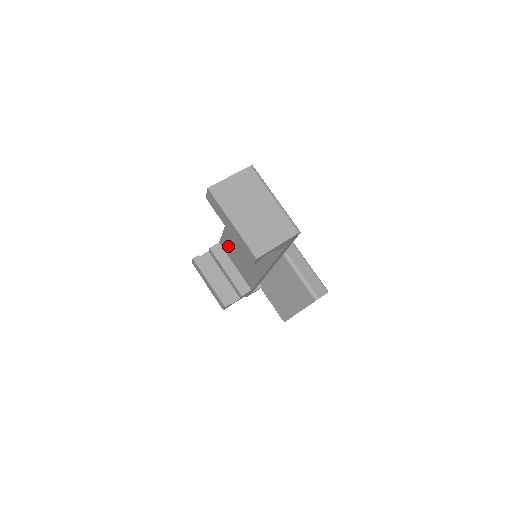
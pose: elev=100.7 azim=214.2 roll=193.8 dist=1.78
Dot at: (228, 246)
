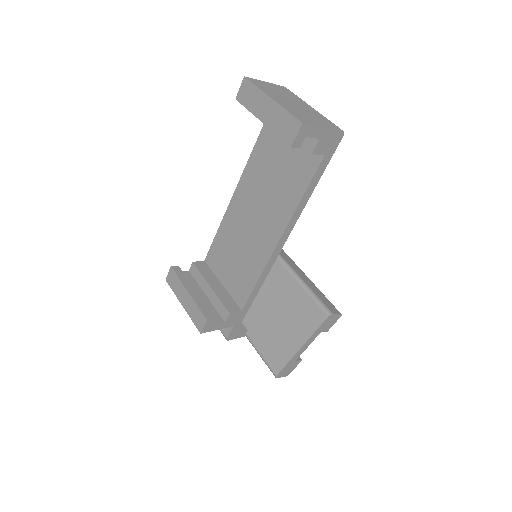
Dot at: (219, 253)
